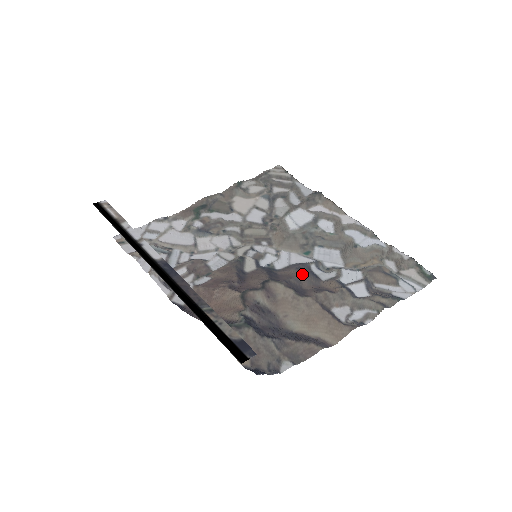
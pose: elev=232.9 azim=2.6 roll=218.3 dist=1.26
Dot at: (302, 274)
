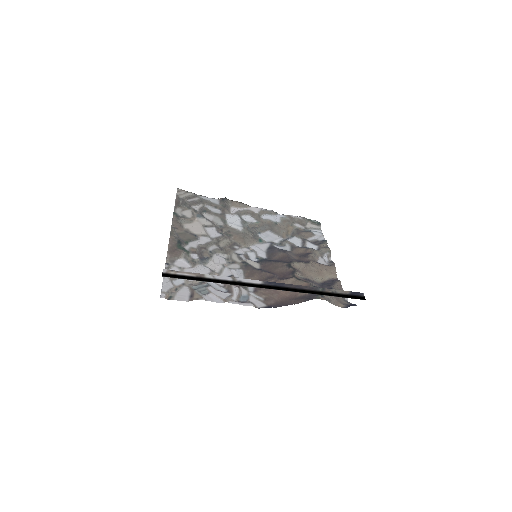
Dot at: (287, 252)
